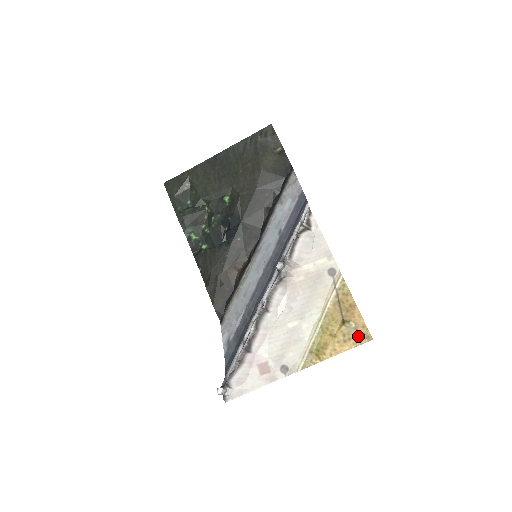
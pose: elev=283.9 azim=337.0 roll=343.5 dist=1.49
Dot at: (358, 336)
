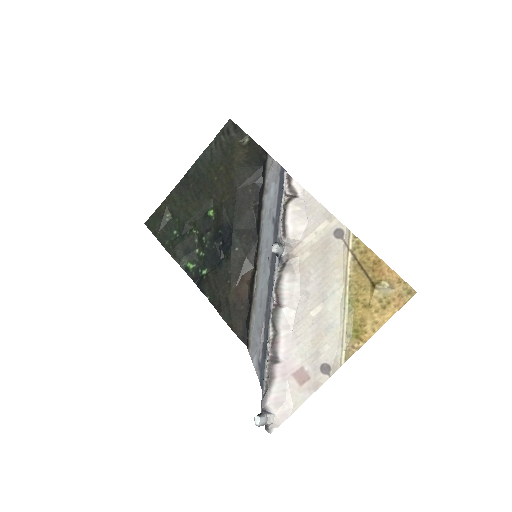
Dot at: (397, 295)
